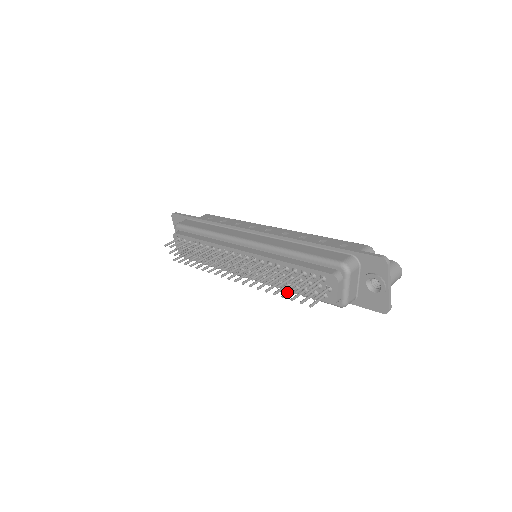
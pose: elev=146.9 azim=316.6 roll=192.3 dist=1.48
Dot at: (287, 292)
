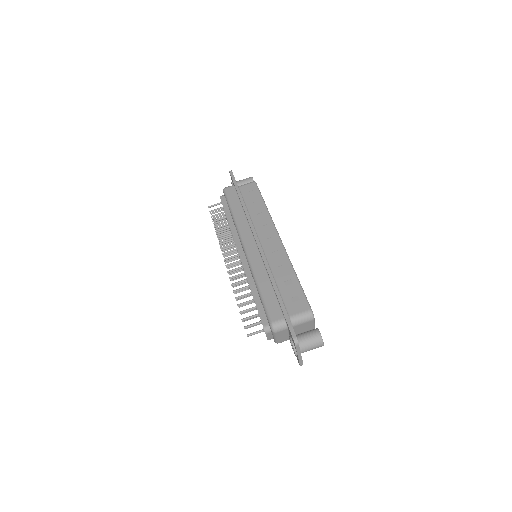
Dot at: occluded
